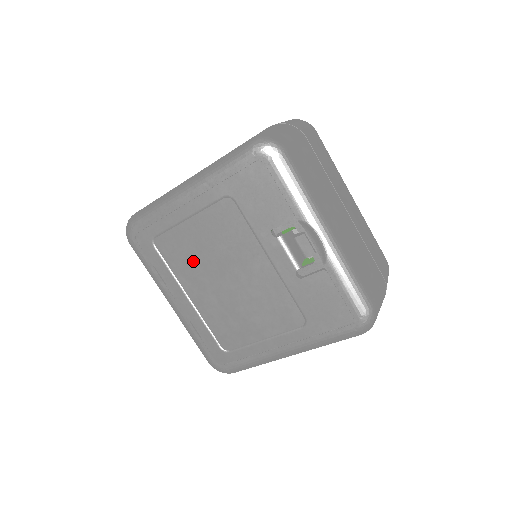
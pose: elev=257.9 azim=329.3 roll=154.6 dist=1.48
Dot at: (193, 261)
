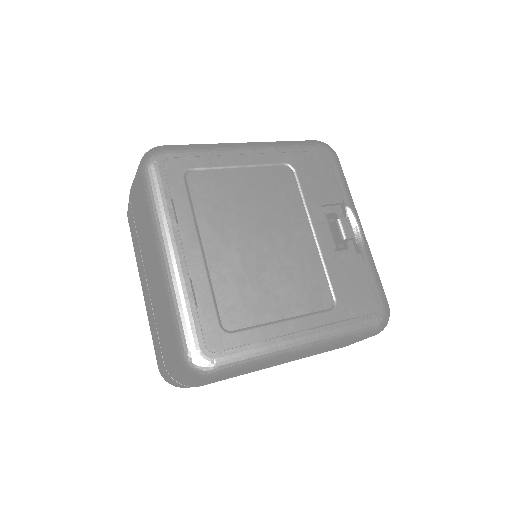
Dot at: (228, 209)
